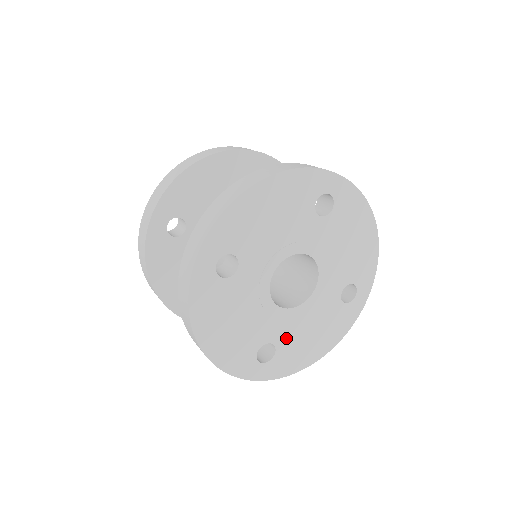
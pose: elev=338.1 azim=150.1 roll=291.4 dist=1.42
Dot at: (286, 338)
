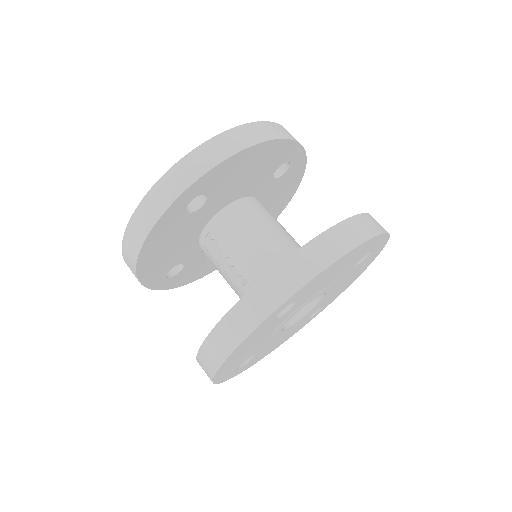
Dot at: (325, 301)
